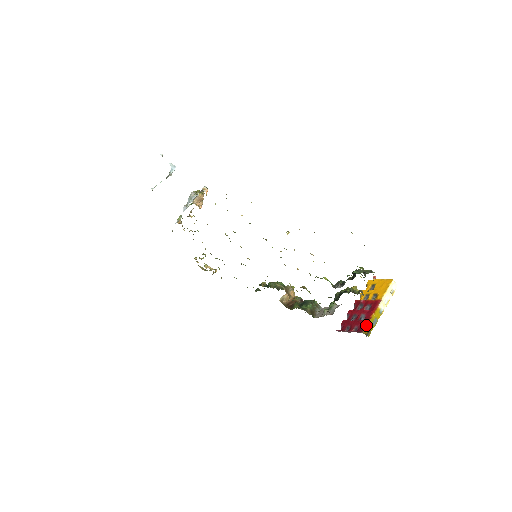
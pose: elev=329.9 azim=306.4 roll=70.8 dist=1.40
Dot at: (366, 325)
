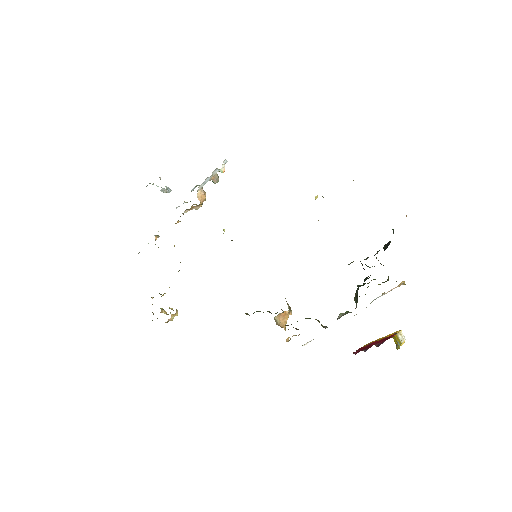
Dot at: (392, 336)
